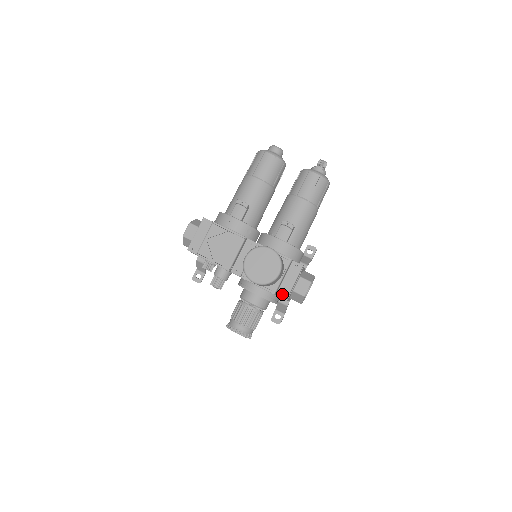
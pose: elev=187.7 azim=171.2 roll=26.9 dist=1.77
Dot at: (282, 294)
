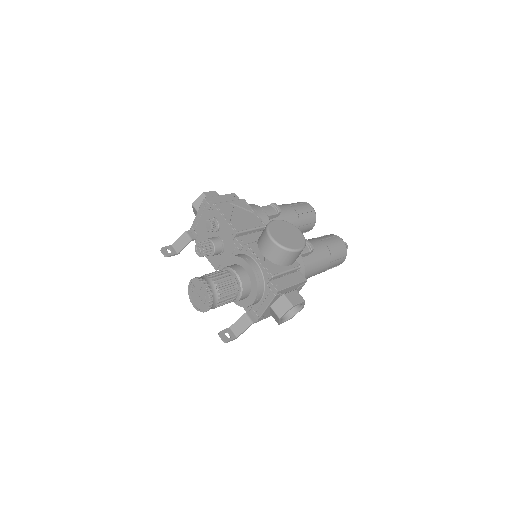
Dot at: (275, 286)
